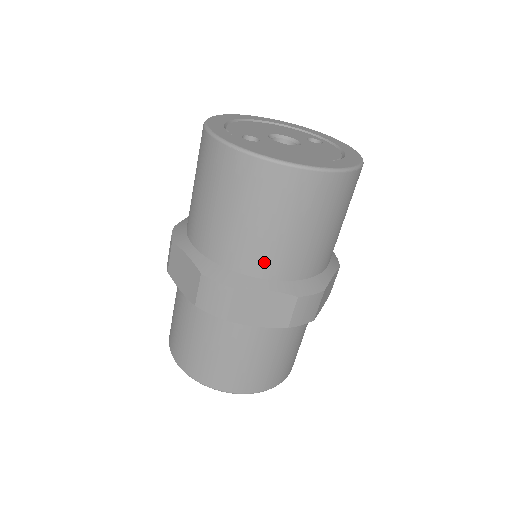
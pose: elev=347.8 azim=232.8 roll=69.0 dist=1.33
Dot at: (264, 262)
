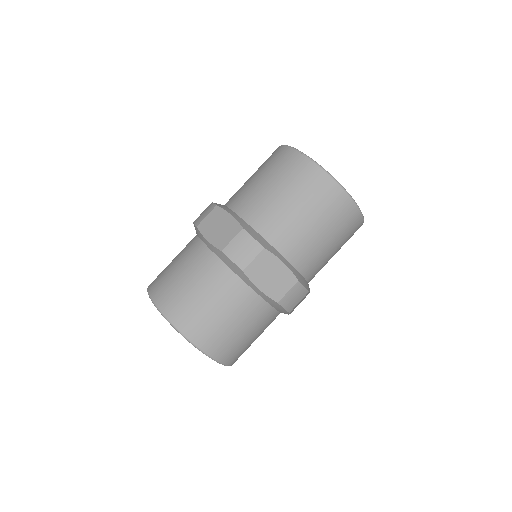
Dot at: (290, 243)
